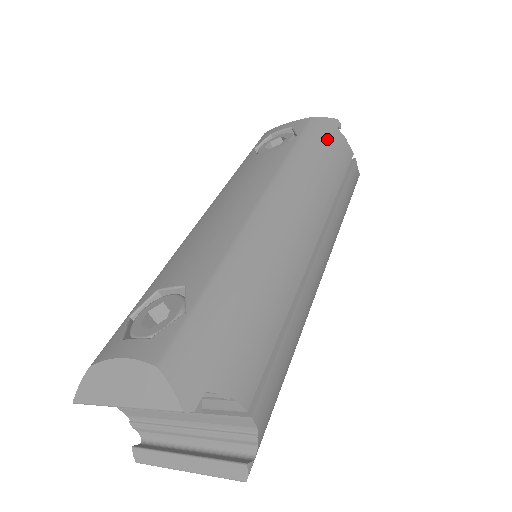
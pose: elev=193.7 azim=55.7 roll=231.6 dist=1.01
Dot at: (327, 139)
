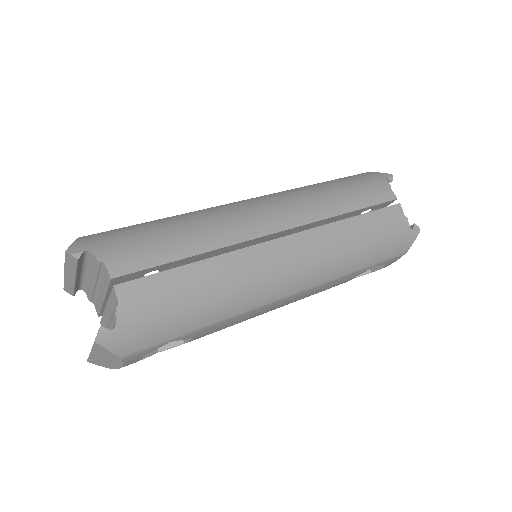
Dot at: (362, 181)
